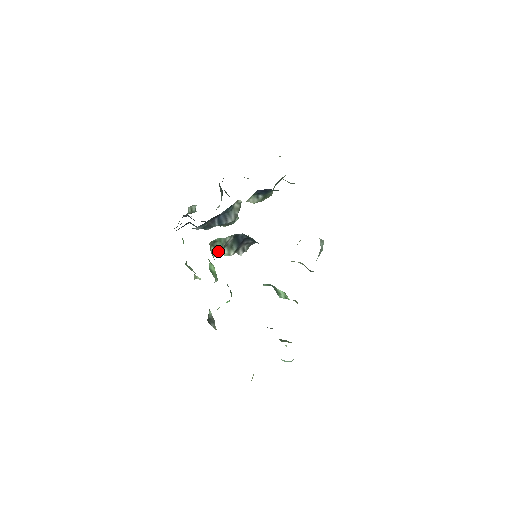
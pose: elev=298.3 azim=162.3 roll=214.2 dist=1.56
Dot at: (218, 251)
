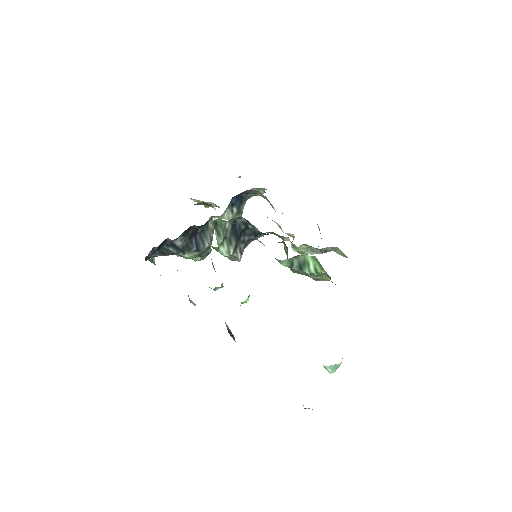
Dot at: (220, 240)
